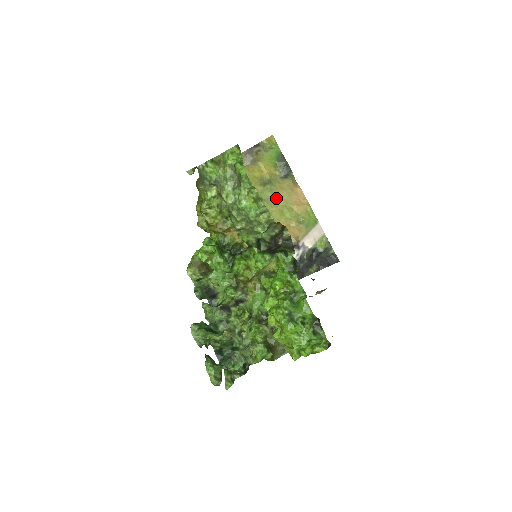
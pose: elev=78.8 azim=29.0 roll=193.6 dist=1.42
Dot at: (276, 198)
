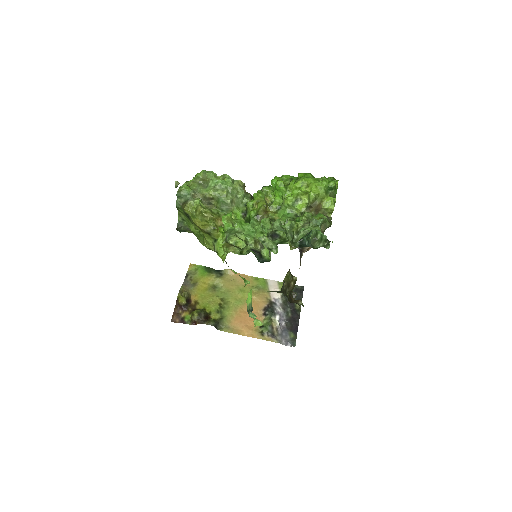
Dot at: (229, 290)
